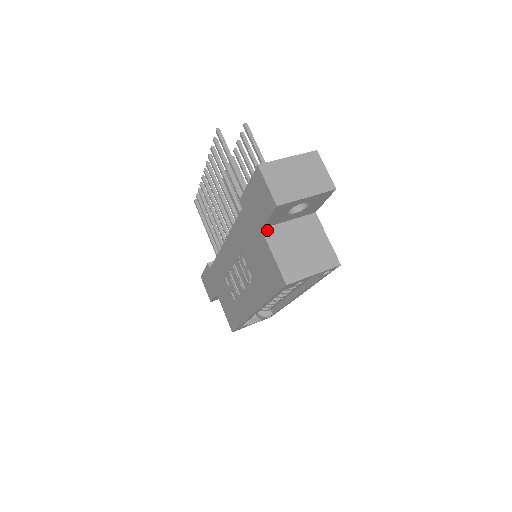
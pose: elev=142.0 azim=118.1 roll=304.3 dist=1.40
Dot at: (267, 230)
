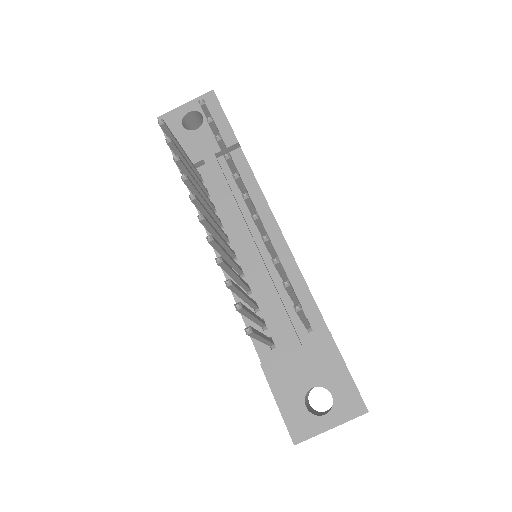
Dot at: occluded
